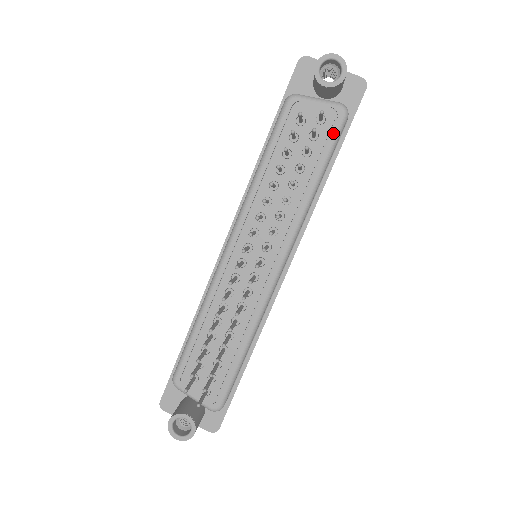
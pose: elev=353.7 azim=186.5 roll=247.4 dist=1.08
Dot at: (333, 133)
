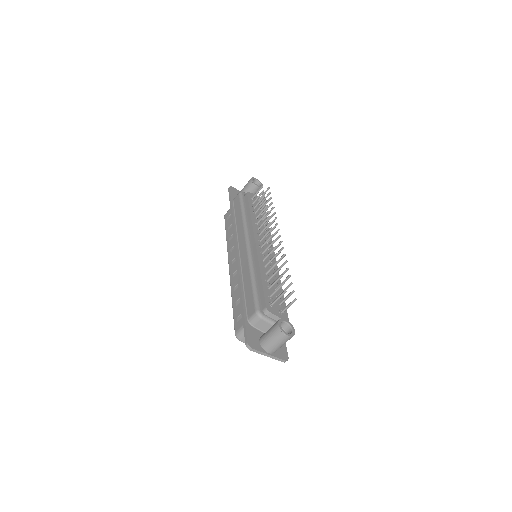
Dot at: occluded
